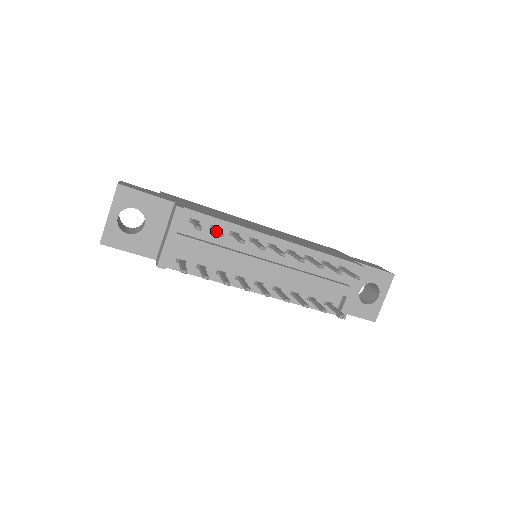
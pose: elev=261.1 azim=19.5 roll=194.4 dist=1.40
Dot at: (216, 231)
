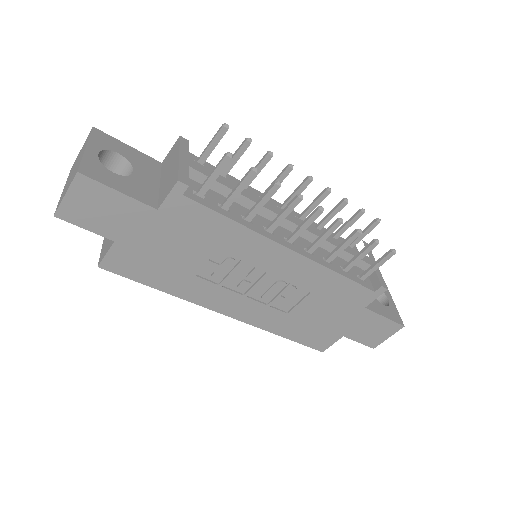
Dot at: (236, 150)
